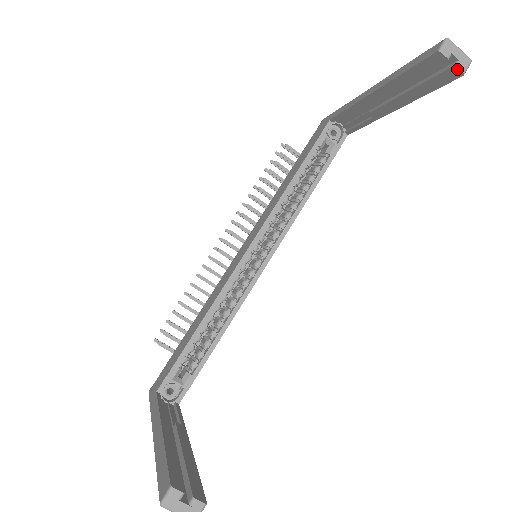
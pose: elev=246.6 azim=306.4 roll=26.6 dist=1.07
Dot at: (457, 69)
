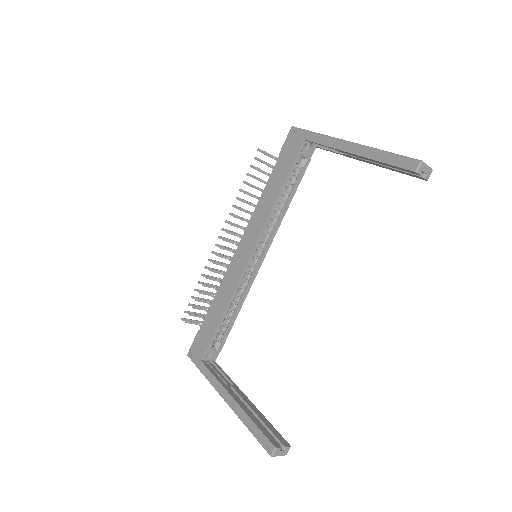
Dot at: (424, 179)
